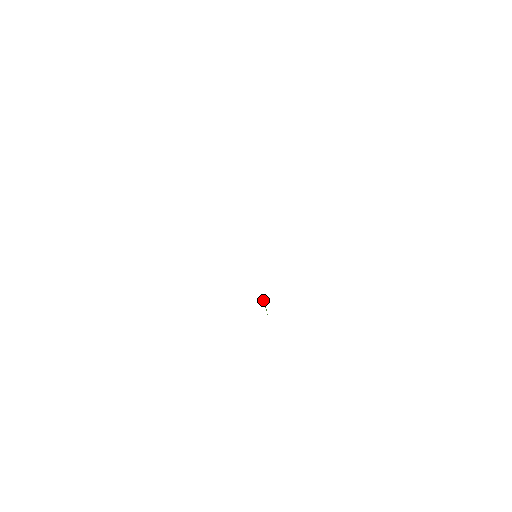
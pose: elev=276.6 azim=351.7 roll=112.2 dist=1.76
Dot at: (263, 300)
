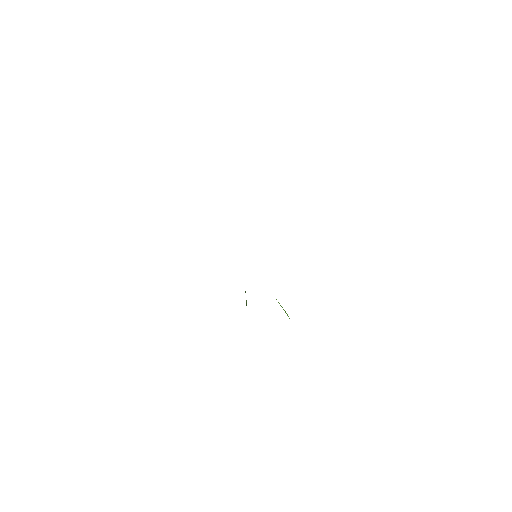
Dot at: occluded
